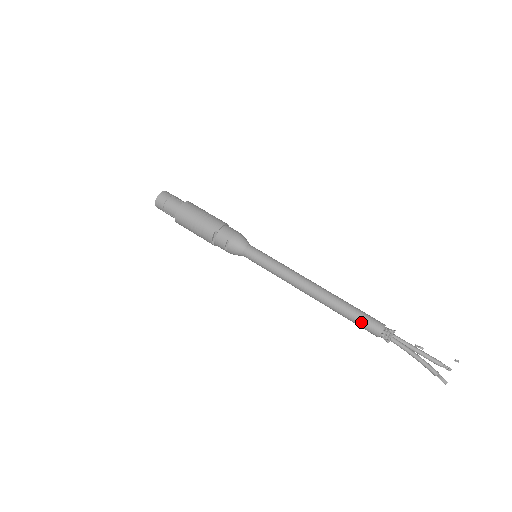
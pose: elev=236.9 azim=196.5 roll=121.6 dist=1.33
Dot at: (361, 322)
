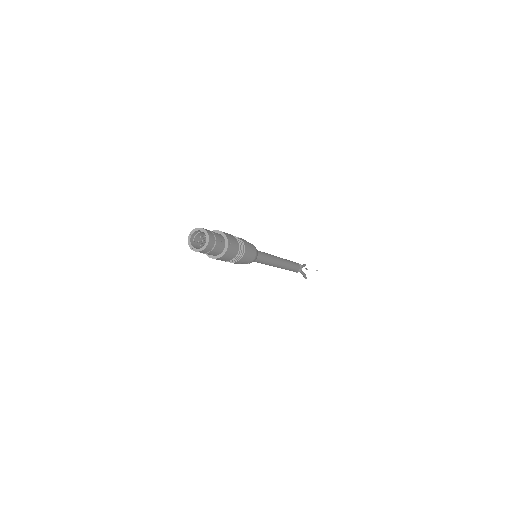
Dot at: occluded
